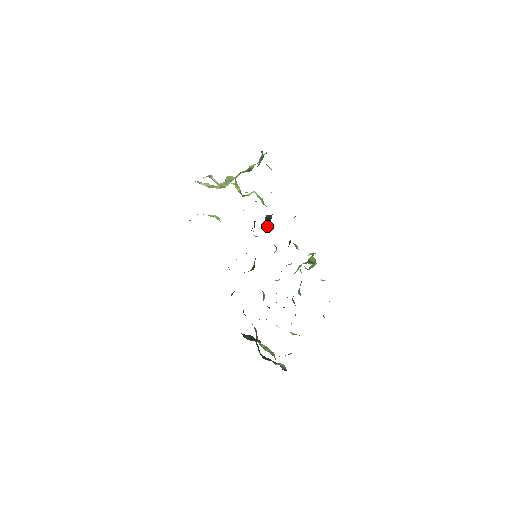
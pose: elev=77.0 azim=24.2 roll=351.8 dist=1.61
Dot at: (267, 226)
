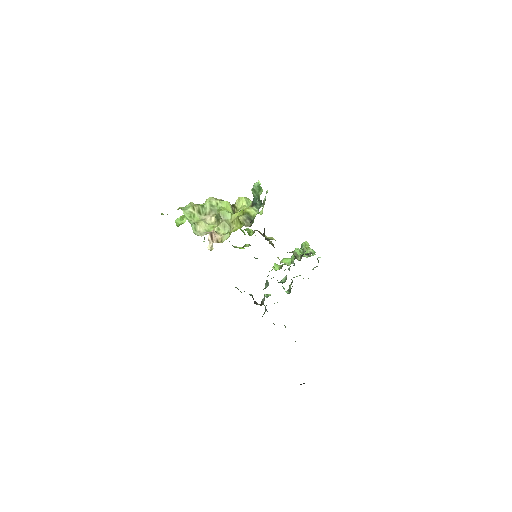
Dot at: (265, 237)
